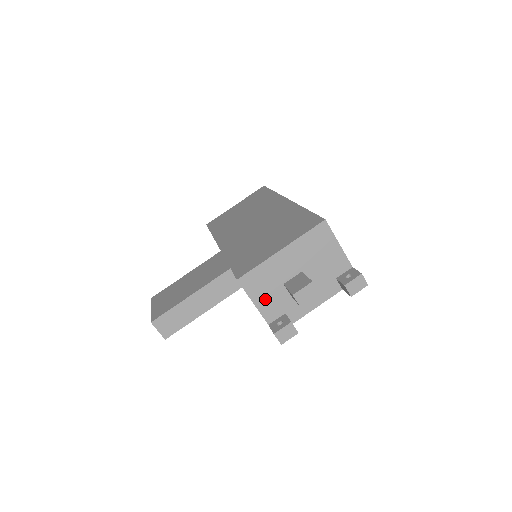
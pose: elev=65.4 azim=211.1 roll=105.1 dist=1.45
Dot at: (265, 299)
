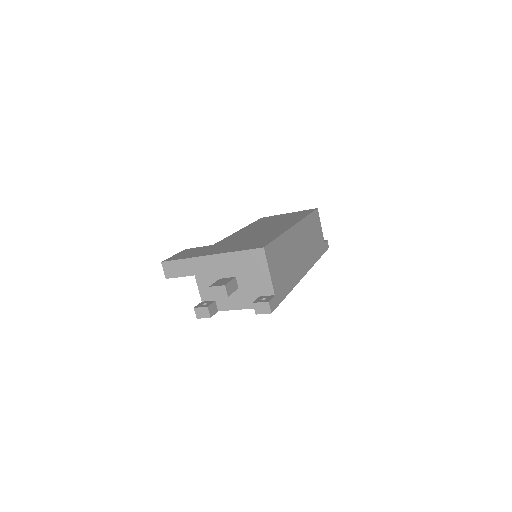
Dot at: (205, 282)
